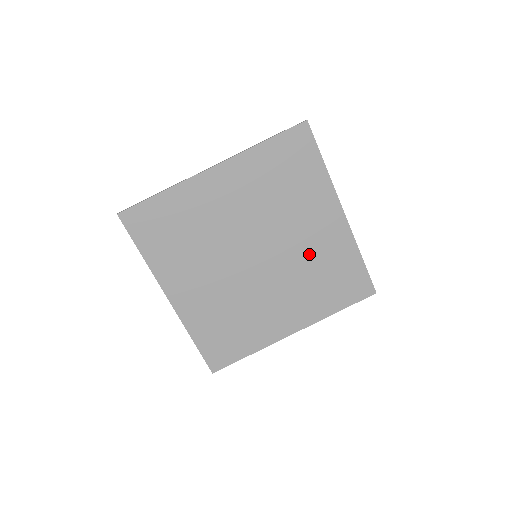
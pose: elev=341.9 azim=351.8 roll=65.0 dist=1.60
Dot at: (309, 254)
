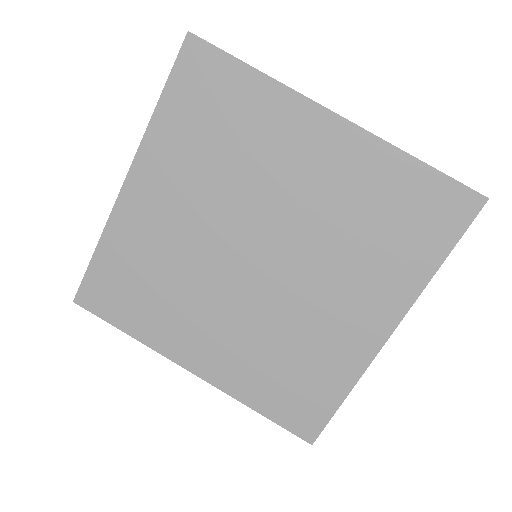
Dot at: (327, 208)
